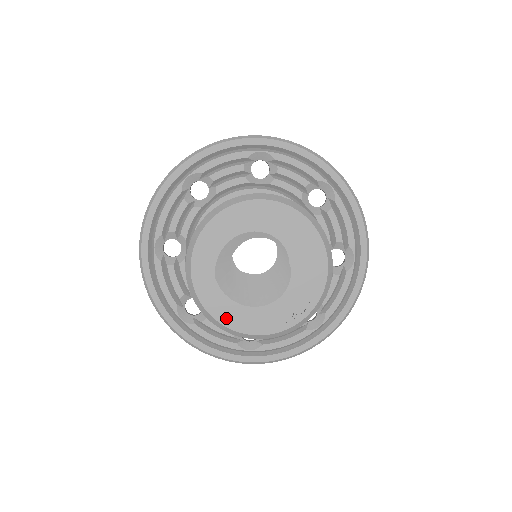
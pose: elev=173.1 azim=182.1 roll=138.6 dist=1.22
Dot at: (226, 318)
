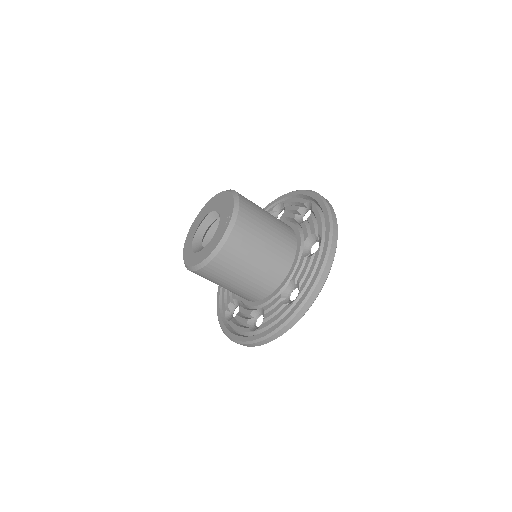
Dot at: (204, 257)
